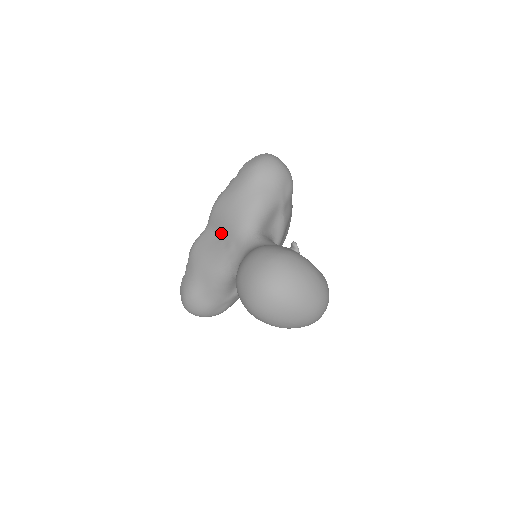
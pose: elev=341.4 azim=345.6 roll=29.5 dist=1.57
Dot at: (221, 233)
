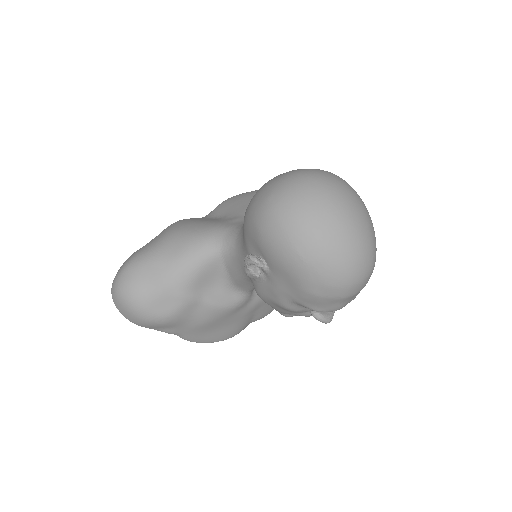
Dot at: (227, 213)
